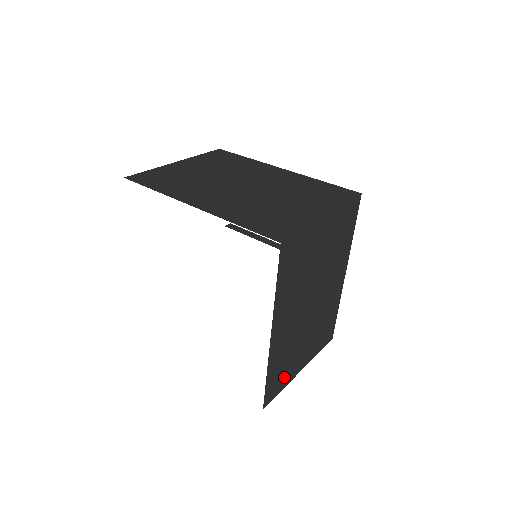
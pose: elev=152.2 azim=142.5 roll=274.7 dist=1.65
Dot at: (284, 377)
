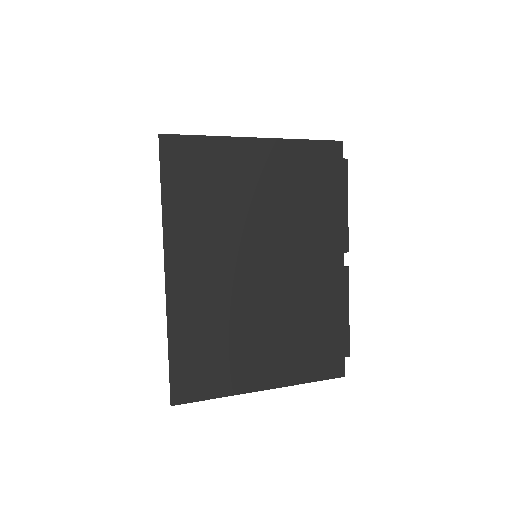
Dot at: (217, 374)
